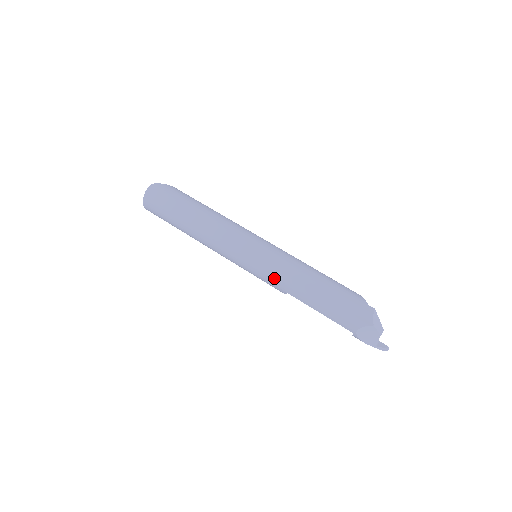
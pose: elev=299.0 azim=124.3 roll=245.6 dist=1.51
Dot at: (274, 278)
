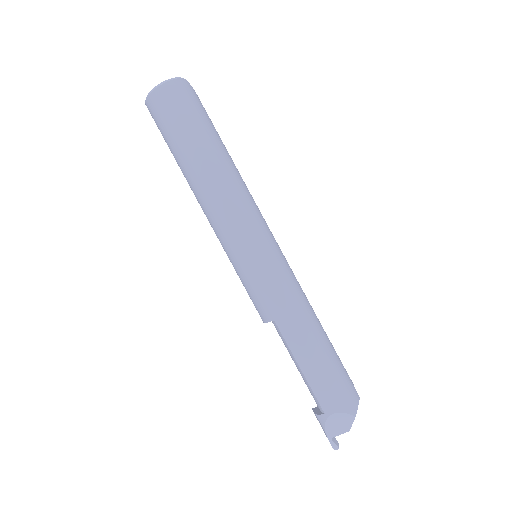
Dot at: (274, 297)
